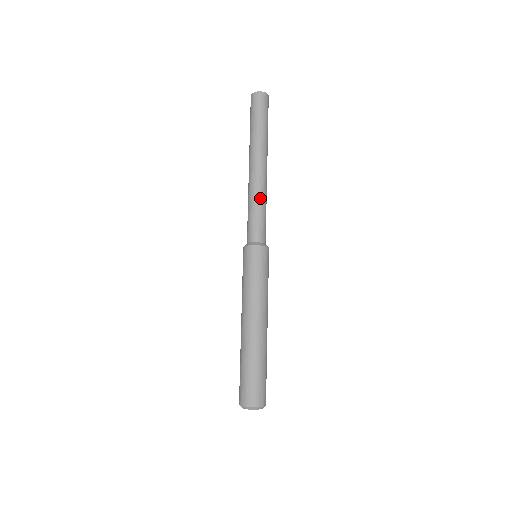
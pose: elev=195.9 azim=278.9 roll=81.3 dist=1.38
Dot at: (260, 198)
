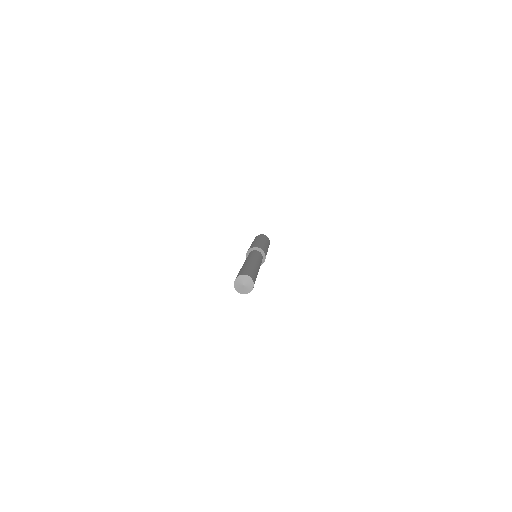
Dot at: occluded
